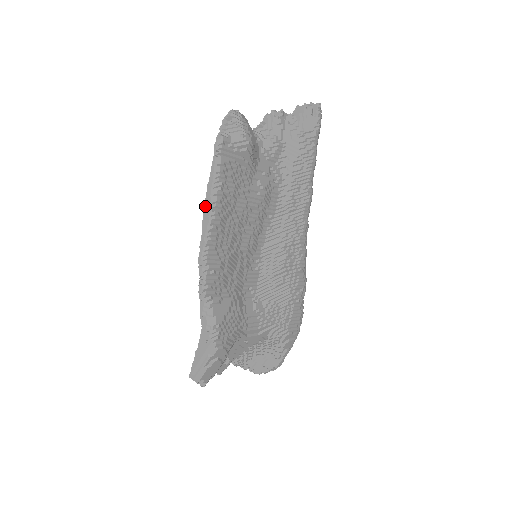
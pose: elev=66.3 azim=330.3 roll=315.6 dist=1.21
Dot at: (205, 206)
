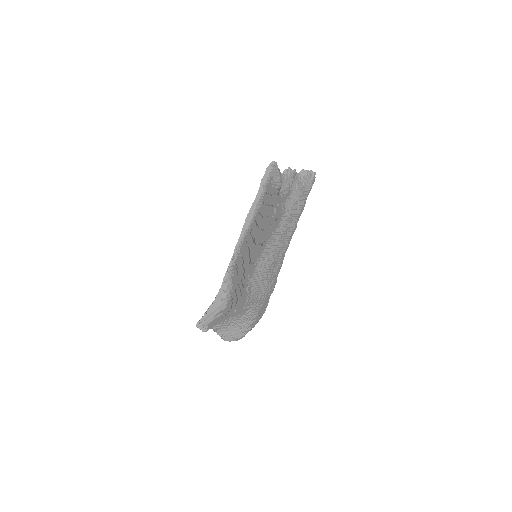
Dot at: (249, 214)
